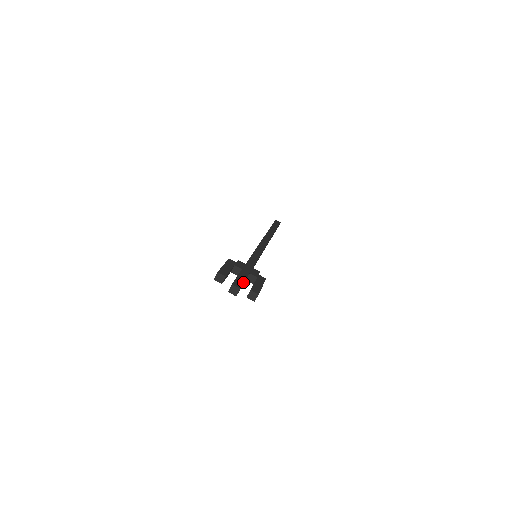
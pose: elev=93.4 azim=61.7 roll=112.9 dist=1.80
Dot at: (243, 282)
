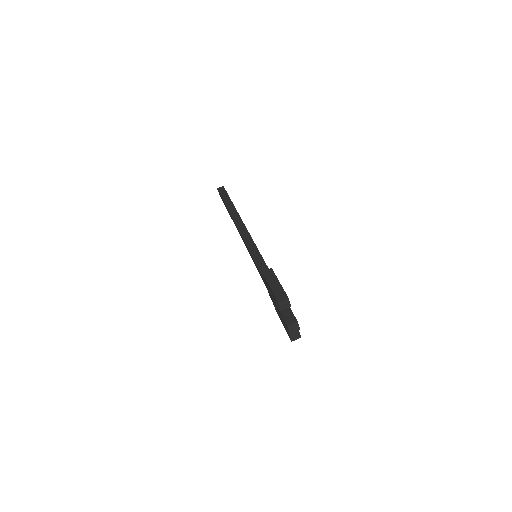
Dot at: occluded
